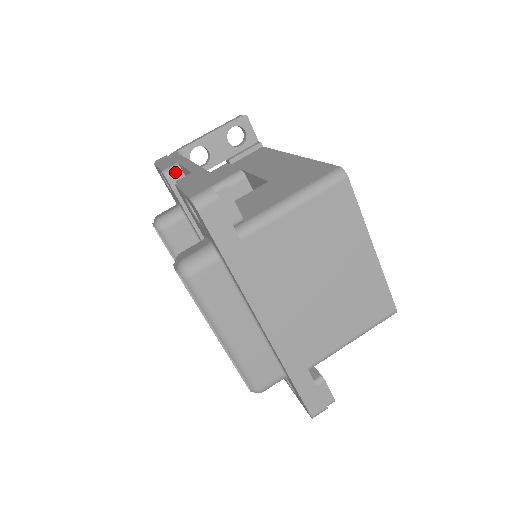
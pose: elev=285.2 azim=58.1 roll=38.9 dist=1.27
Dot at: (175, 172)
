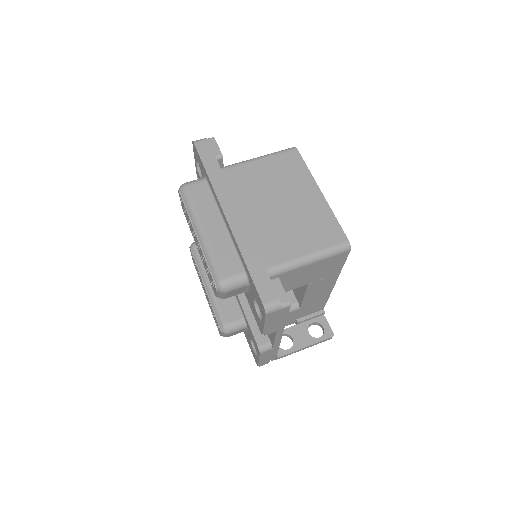
Dot at: occluded
